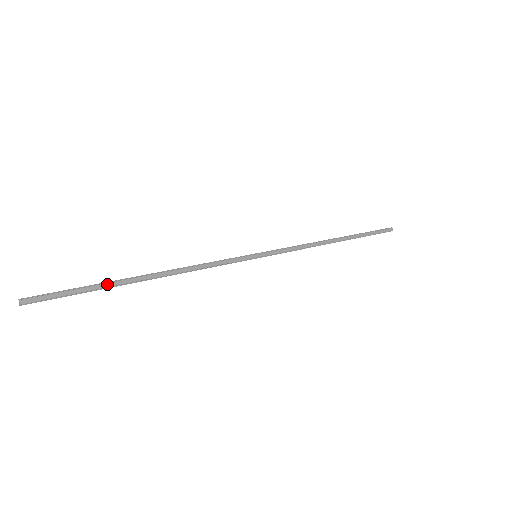
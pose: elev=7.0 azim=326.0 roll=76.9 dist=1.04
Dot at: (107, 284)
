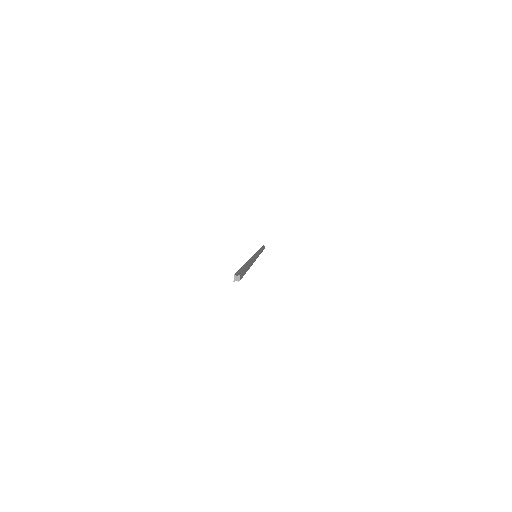
Dot at: occluded
